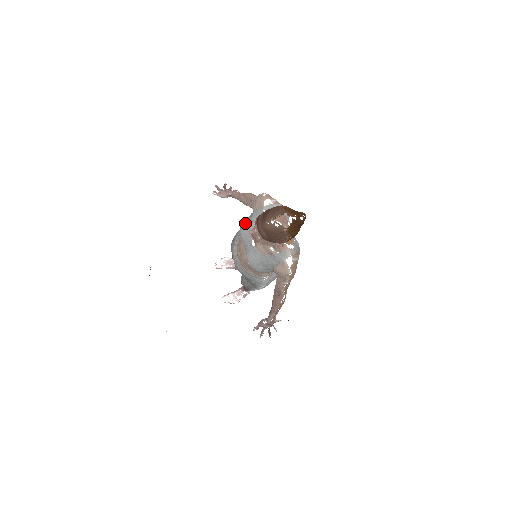
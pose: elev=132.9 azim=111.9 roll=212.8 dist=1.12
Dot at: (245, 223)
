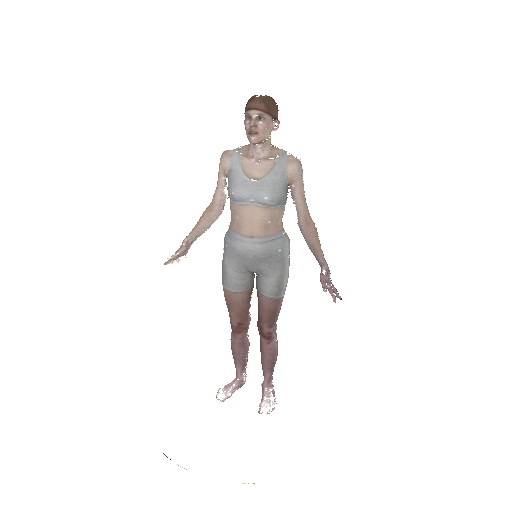
Dot at: (232, 182)
